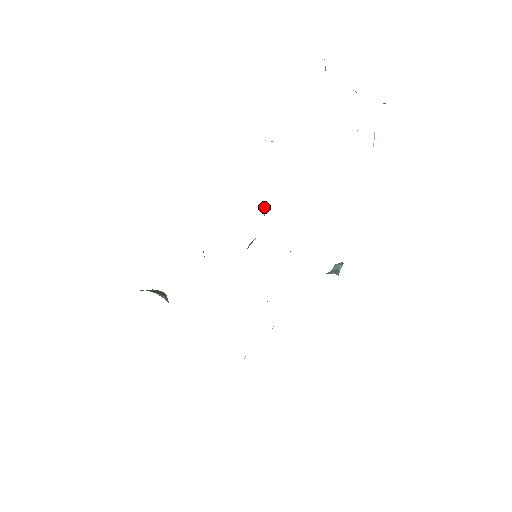
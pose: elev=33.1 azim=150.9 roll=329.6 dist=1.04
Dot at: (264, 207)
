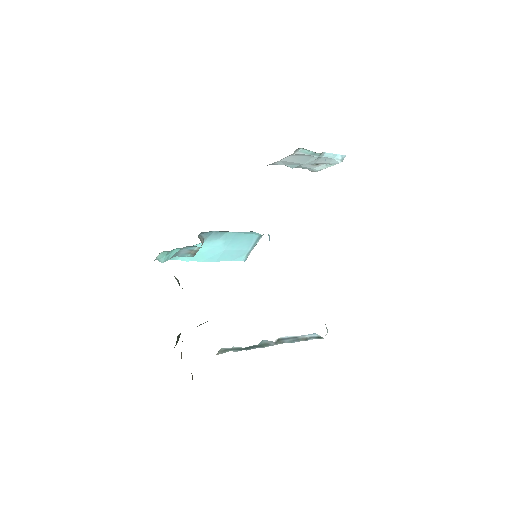
Dot at: (269, 237)
